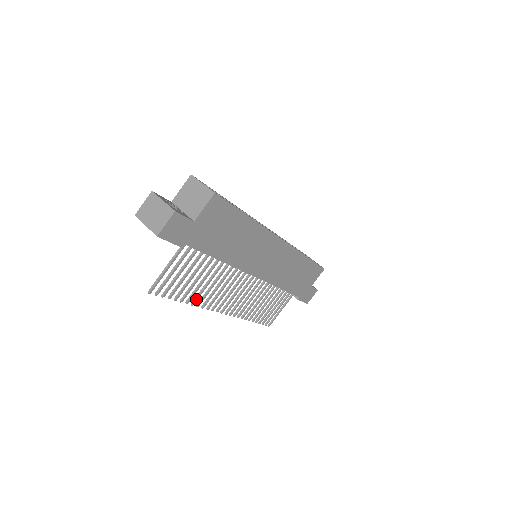
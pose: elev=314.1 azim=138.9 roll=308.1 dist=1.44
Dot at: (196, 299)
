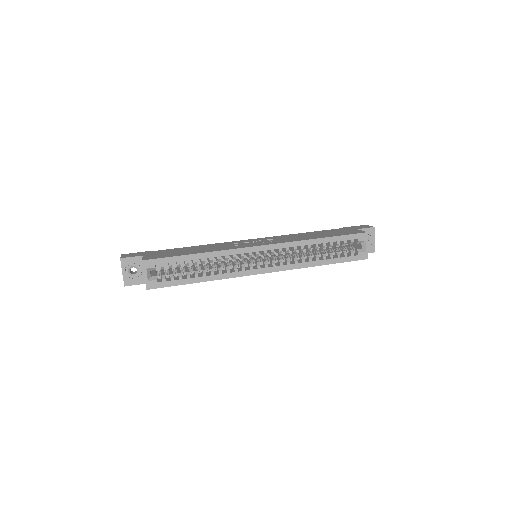
Dot at: occluded
